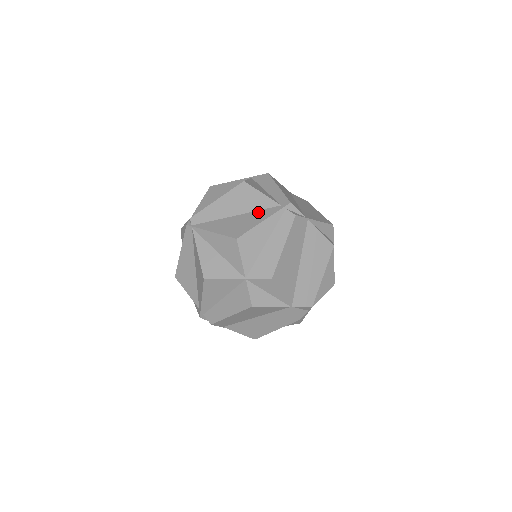
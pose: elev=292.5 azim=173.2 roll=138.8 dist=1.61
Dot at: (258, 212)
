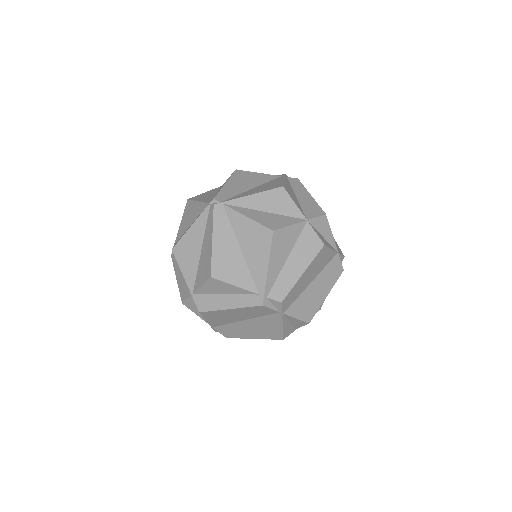
Dot at: (270, 181)
